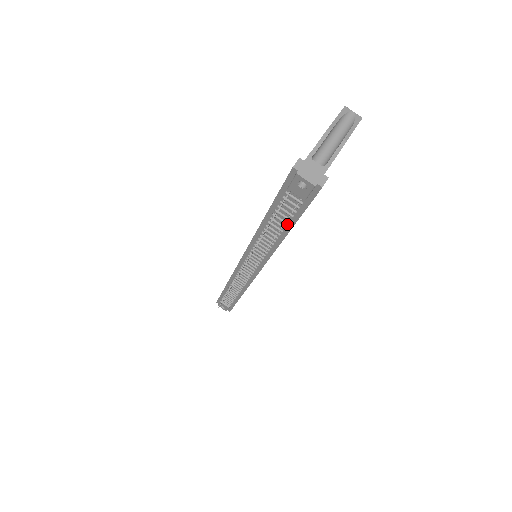
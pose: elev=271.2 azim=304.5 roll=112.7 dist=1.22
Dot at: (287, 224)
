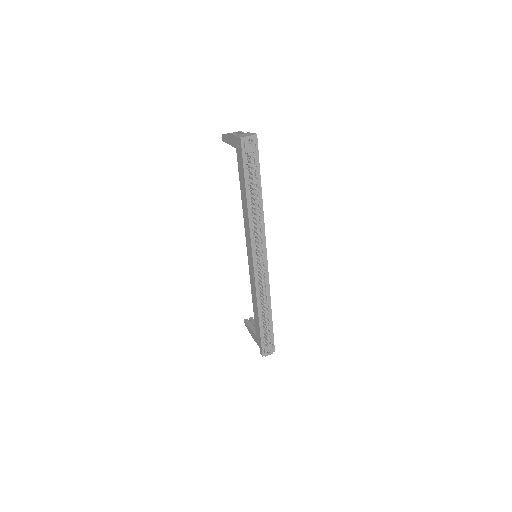
Dot at: (258, 183)
